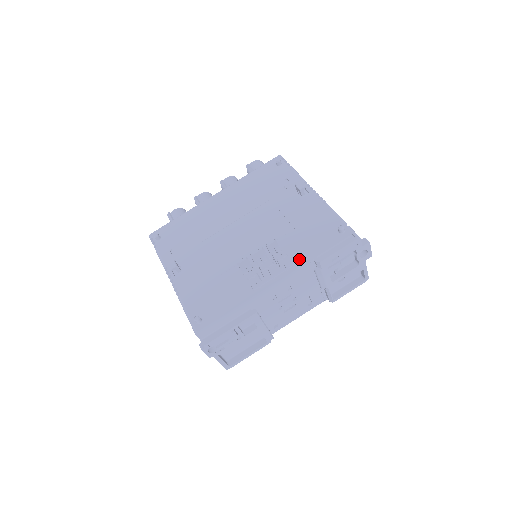
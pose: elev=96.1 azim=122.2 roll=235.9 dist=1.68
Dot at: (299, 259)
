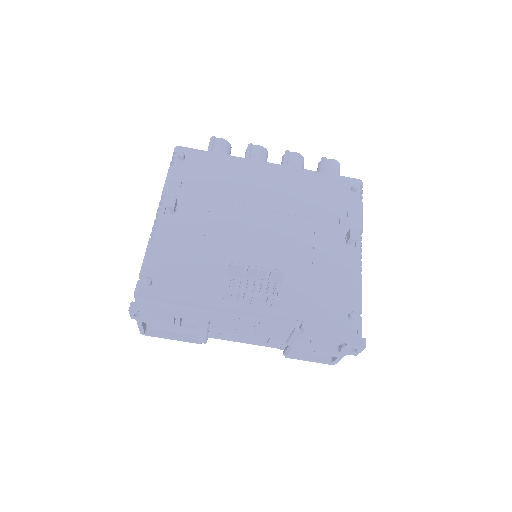
Dot at: (290, 308)
